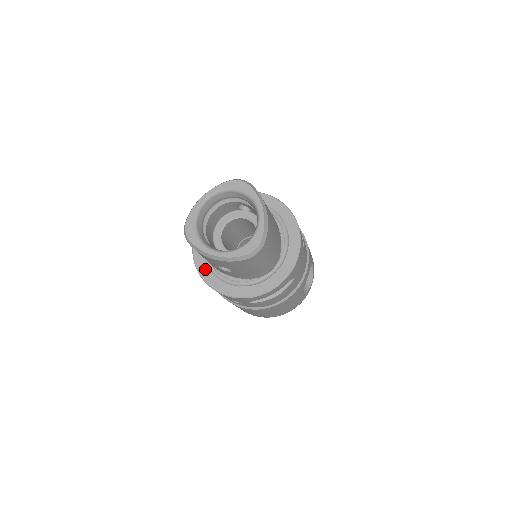
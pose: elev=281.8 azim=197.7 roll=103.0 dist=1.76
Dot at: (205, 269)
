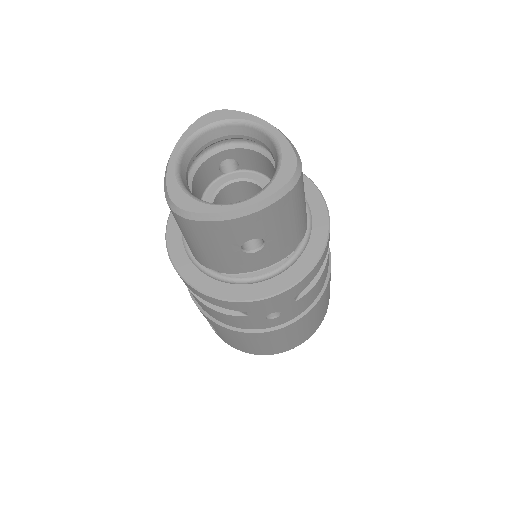
Dot at: (213, 284)
